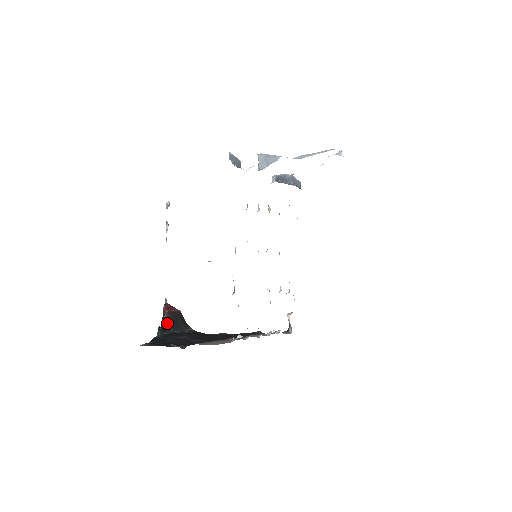
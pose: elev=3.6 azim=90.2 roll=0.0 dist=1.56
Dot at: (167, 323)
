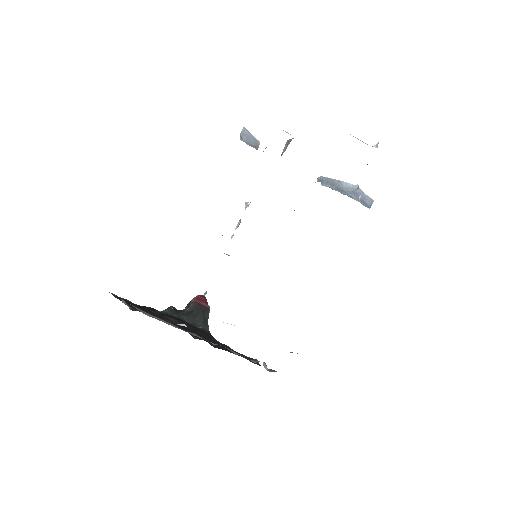
Dot at: (186, 309)
